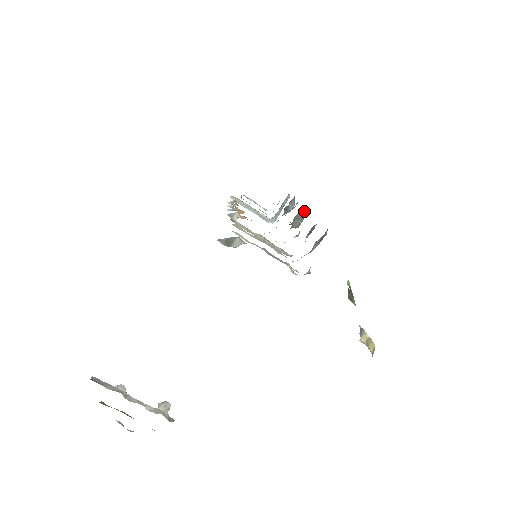
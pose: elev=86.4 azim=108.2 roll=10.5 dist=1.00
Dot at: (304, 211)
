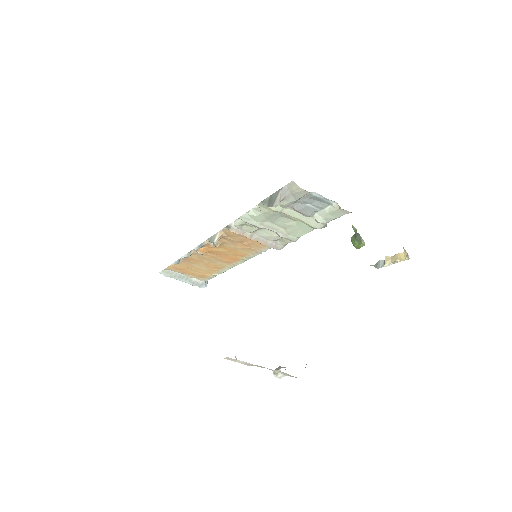
Dot at: occluded
